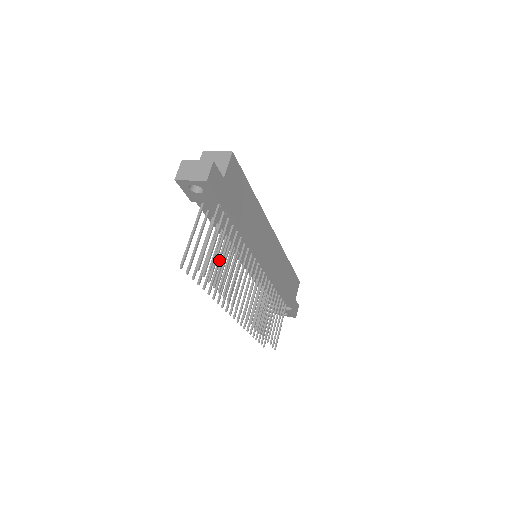
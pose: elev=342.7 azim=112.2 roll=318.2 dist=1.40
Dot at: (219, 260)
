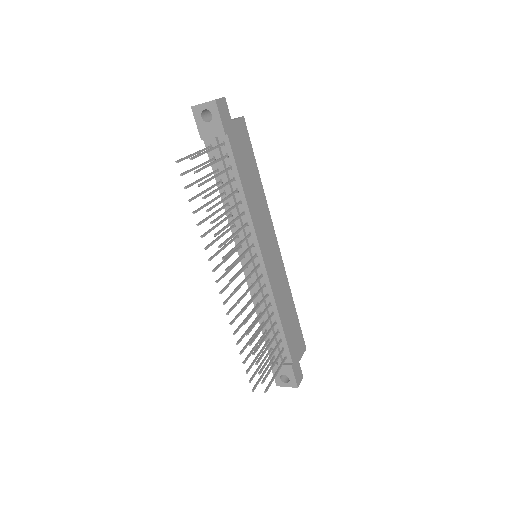
Dot at: (216, 211)
